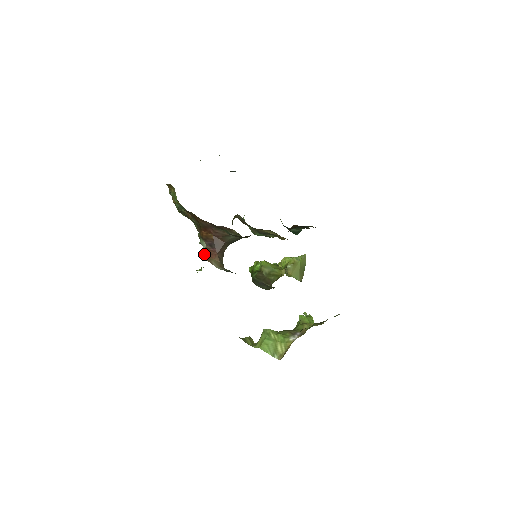
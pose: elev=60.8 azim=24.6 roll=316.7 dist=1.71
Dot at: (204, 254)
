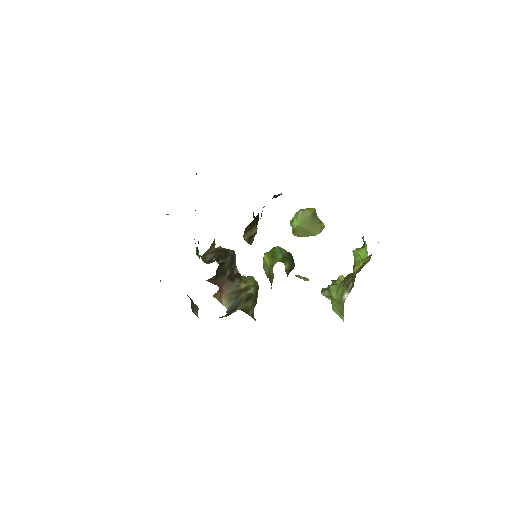
Dot at: occluded
